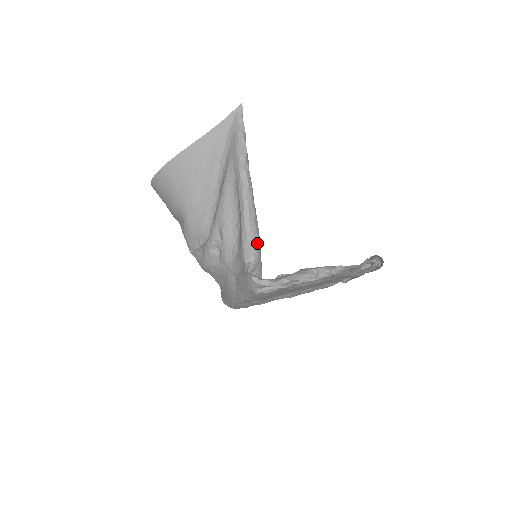
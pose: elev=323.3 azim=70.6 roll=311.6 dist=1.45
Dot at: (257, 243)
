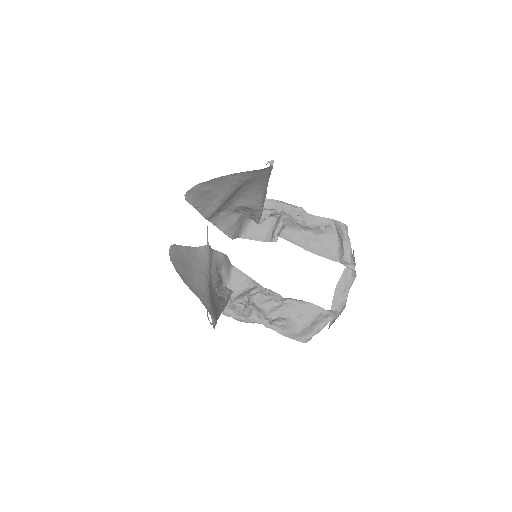
Dot at: occluded
